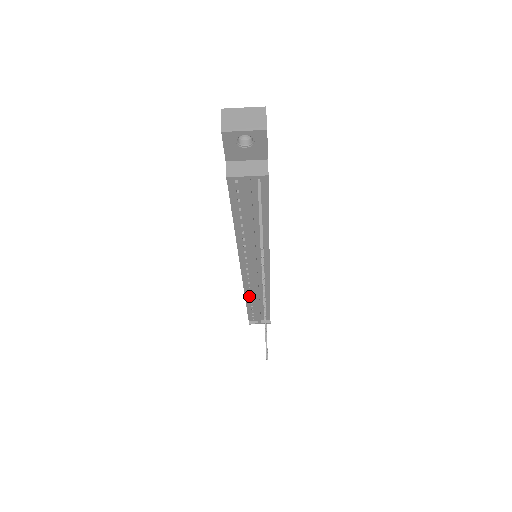
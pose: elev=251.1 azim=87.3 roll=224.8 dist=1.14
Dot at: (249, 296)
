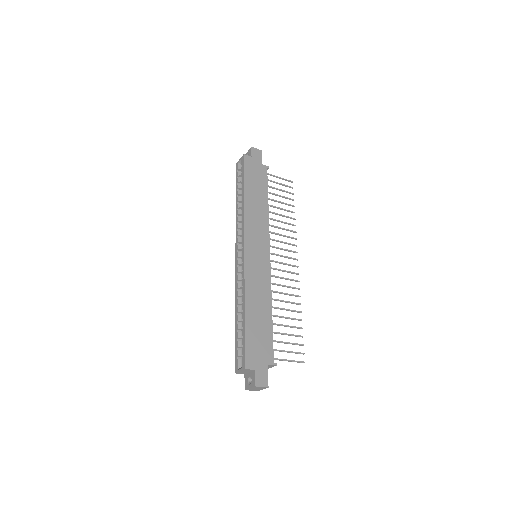
Dot at: occluded
